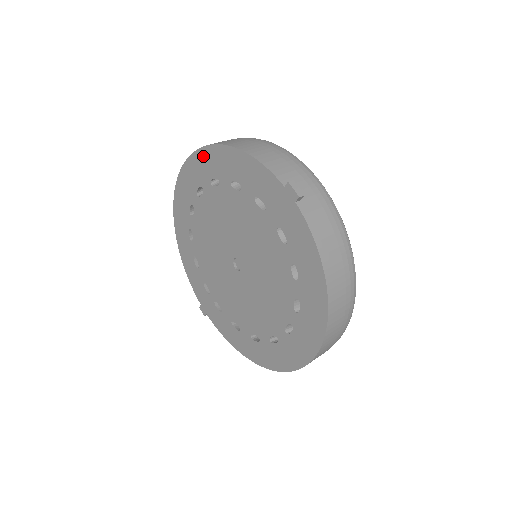
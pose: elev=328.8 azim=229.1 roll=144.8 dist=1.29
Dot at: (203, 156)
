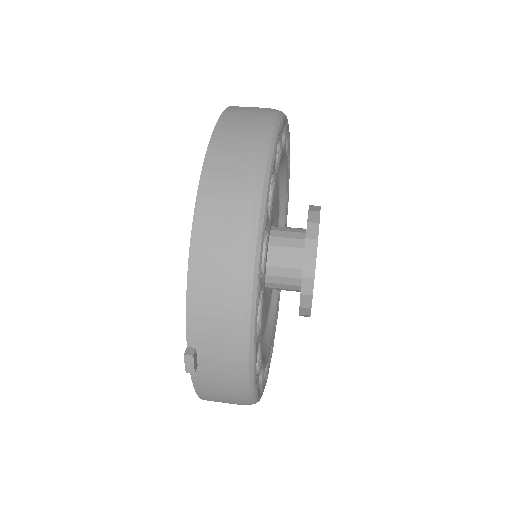
Dot at: occluded
